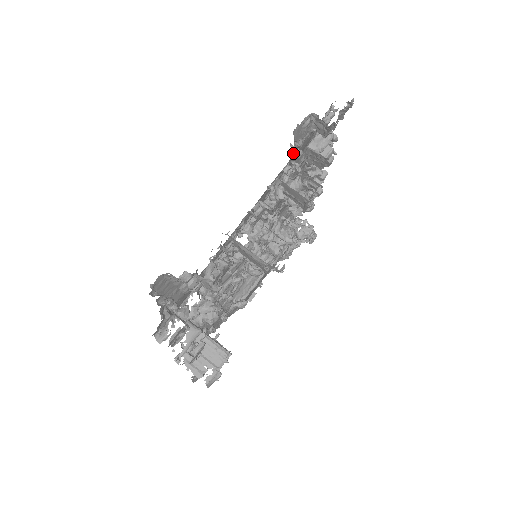
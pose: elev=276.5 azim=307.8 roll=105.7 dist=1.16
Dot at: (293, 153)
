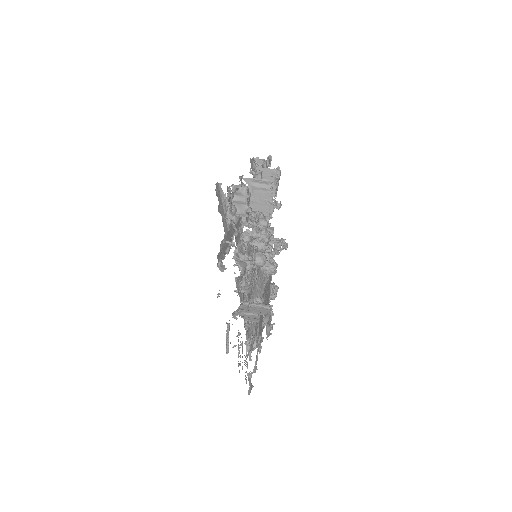
Dot at: occluded
